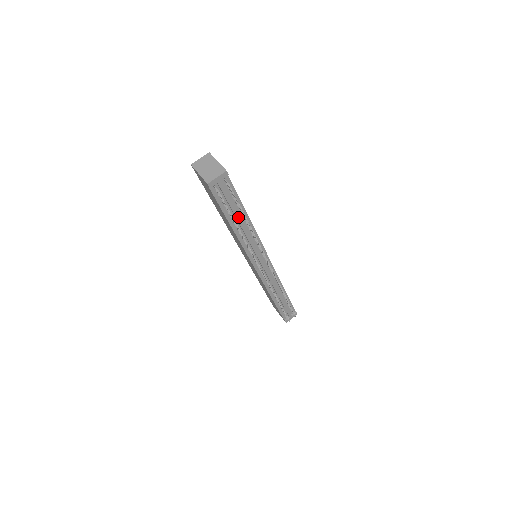
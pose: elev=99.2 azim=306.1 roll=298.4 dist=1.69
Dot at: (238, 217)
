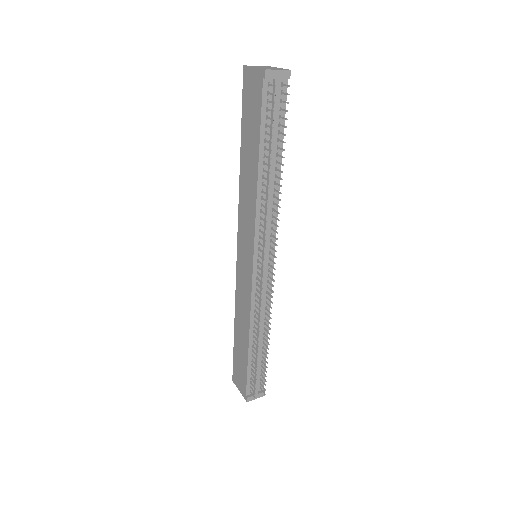
Dot at: (272, 155)
